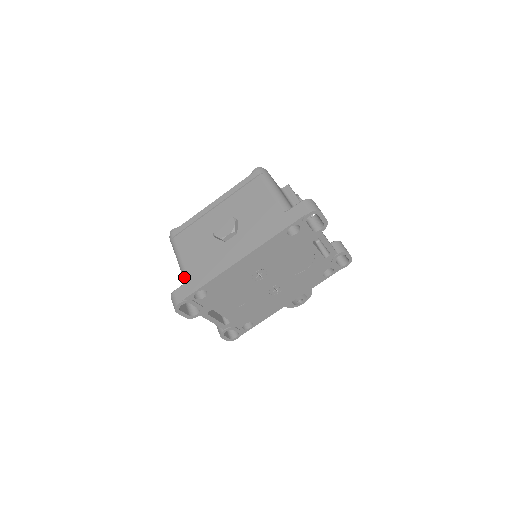
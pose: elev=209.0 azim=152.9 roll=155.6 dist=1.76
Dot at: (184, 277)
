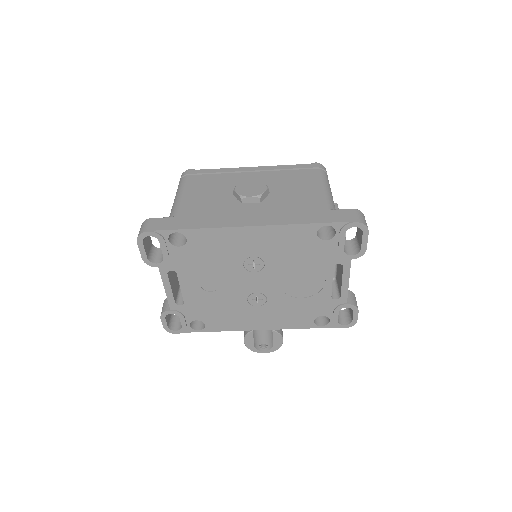
Dot at: (172, 212)
